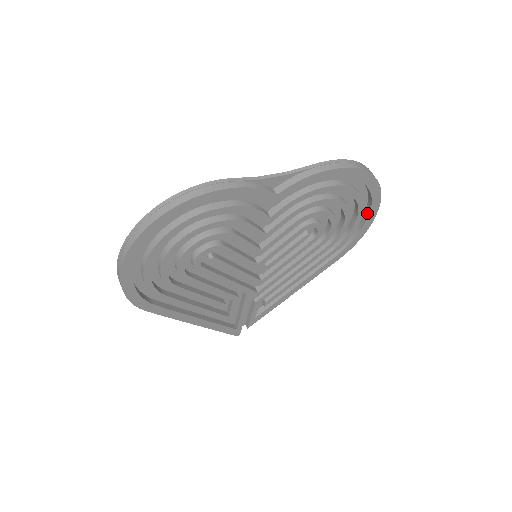
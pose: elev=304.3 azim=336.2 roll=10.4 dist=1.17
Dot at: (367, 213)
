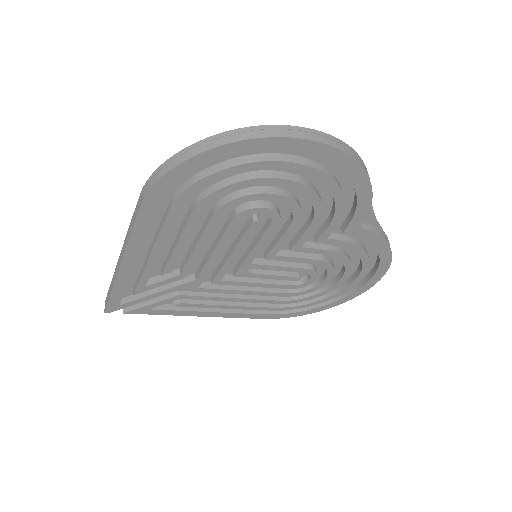
Dot at: (328, 301)
